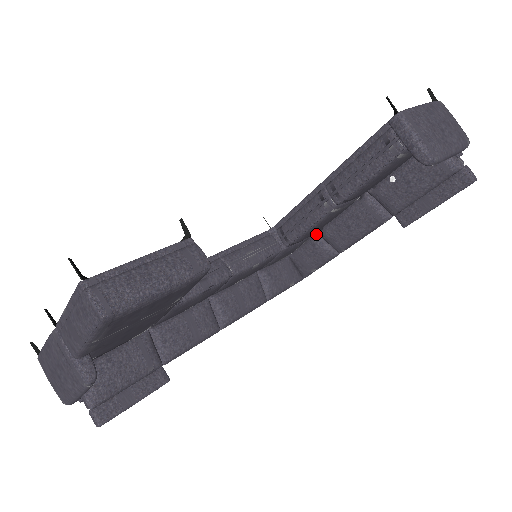
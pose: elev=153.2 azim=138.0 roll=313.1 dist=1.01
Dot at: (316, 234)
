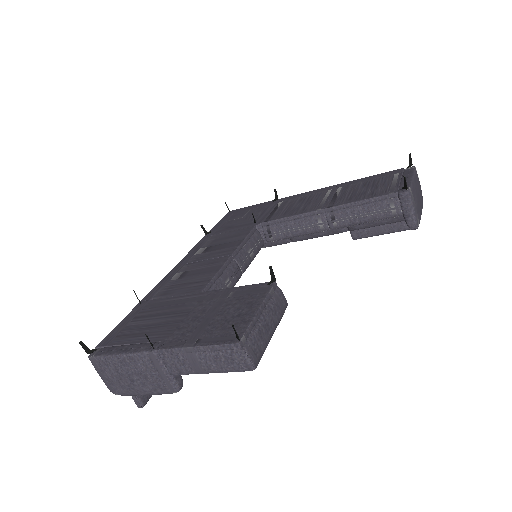
Dot at: occluded
